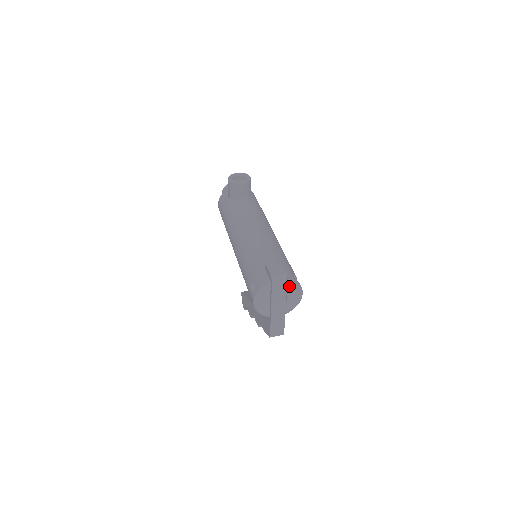
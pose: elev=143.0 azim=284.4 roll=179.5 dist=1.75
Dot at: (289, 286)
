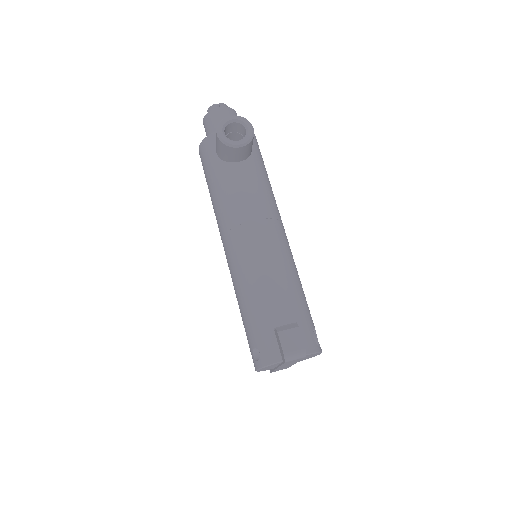
Dot at: (306, 356)
